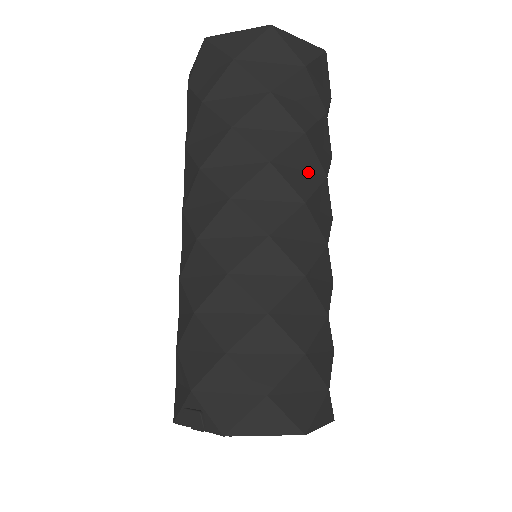
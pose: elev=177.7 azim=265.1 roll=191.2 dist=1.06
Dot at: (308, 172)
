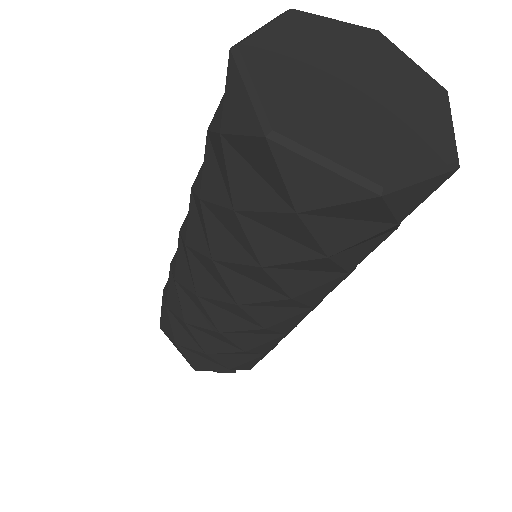
Dot at: occluded
